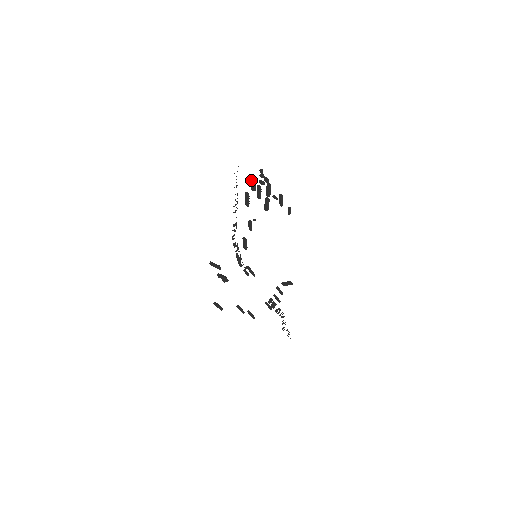
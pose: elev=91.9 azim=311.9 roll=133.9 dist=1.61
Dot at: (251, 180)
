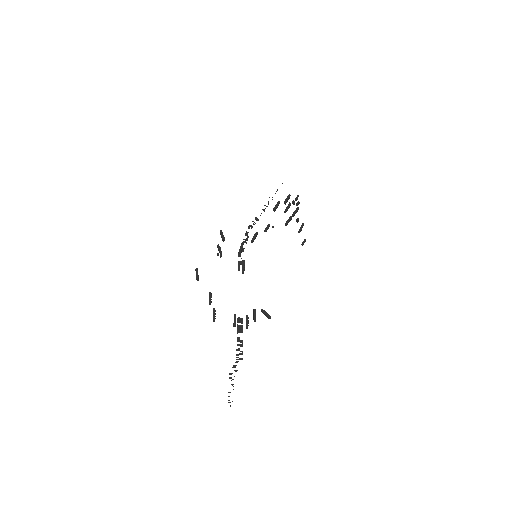
Dot at: occluded
